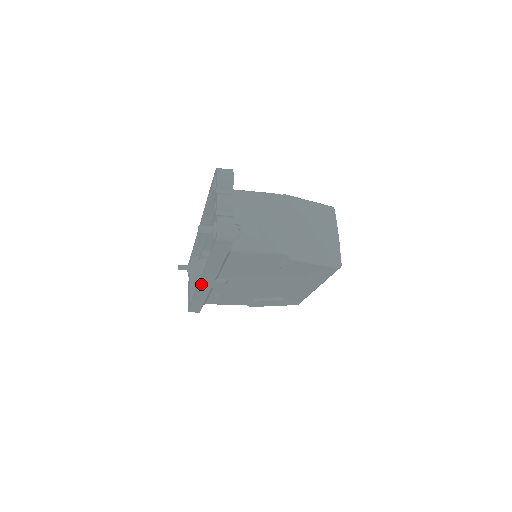
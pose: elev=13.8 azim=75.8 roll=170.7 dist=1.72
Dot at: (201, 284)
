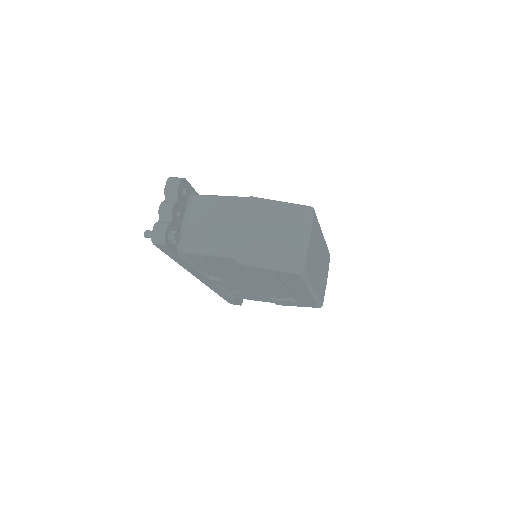
Dot at: (202, 280)
